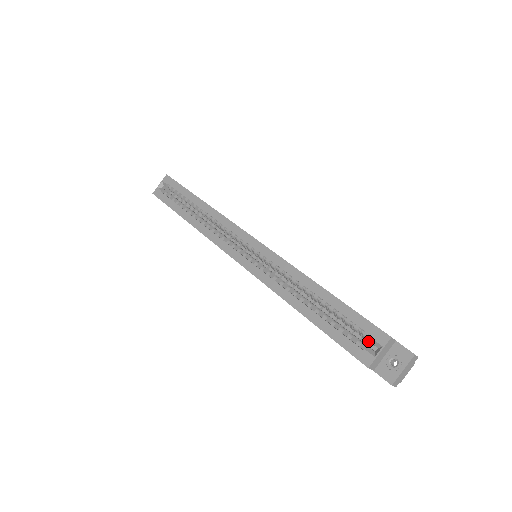
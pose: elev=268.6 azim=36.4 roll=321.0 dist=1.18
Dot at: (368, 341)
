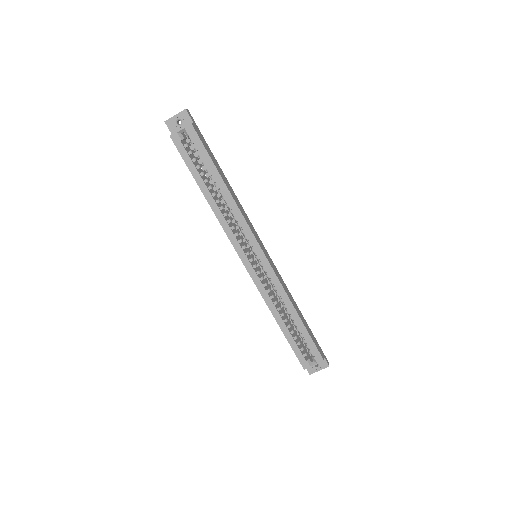
Dot at: (309, 352)
